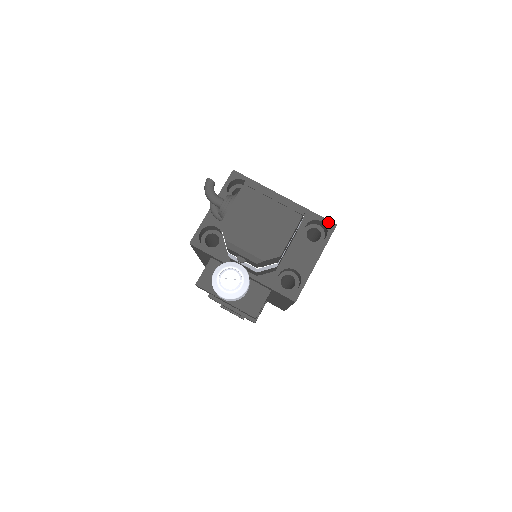
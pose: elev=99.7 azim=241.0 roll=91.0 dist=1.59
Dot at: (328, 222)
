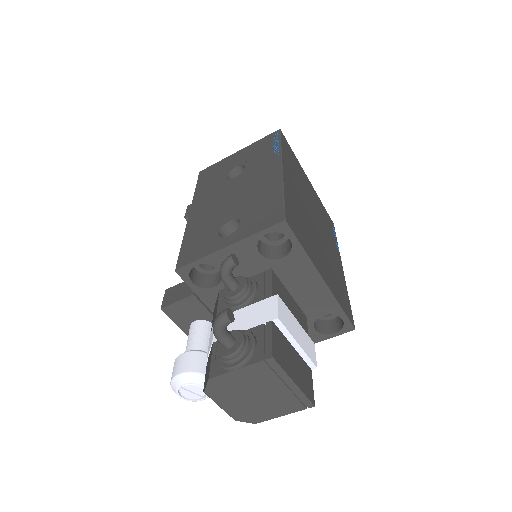
Dot at: (349, 323)
